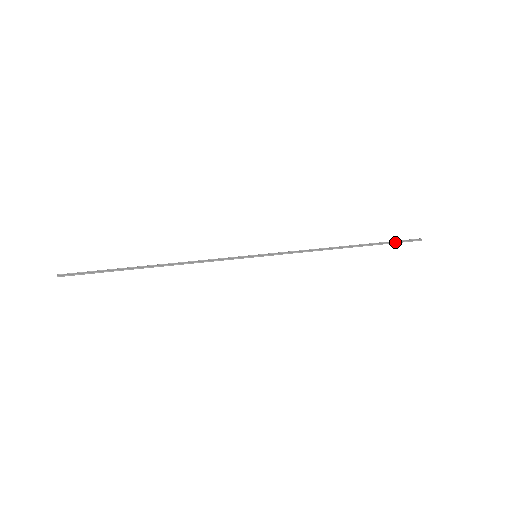
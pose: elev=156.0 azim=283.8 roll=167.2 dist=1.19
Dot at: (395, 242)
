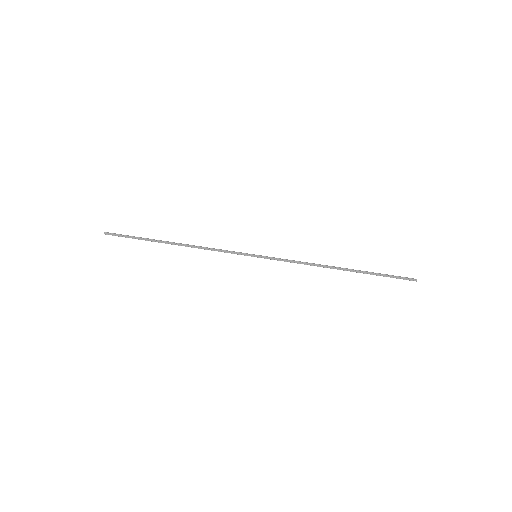
Dot at: occluded
